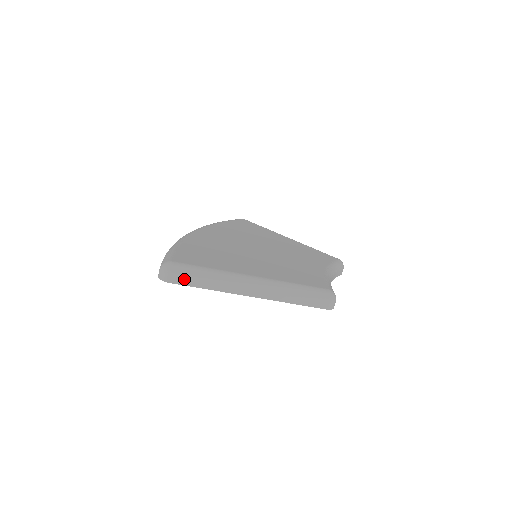
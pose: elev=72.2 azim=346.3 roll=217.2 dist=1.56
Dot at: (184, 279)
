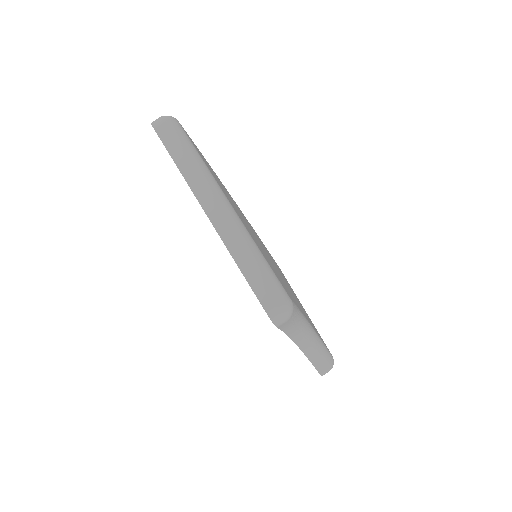
Dot at: (170, 138)
